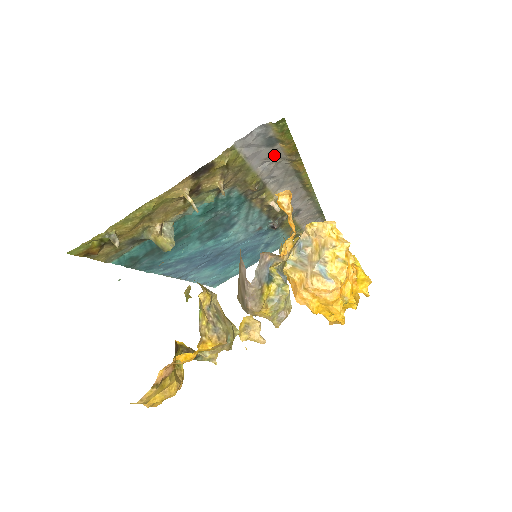
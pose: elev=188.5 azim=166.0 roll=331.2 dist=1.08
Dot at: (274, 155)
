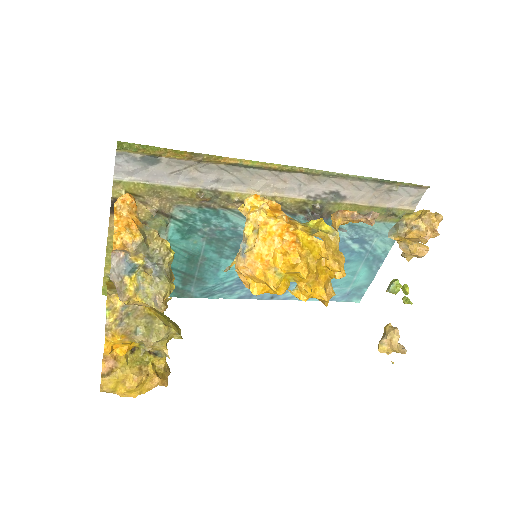
Dot at: (178, 166)
